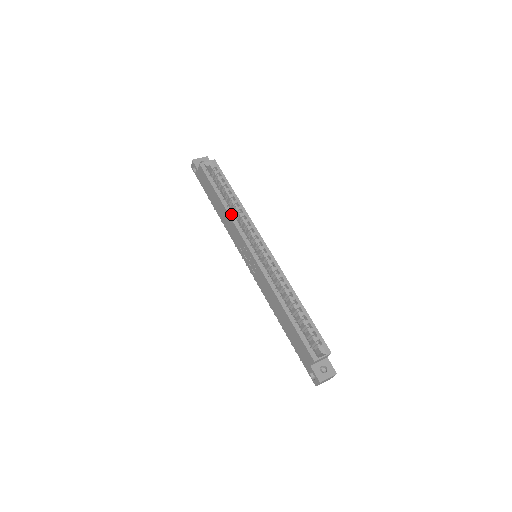
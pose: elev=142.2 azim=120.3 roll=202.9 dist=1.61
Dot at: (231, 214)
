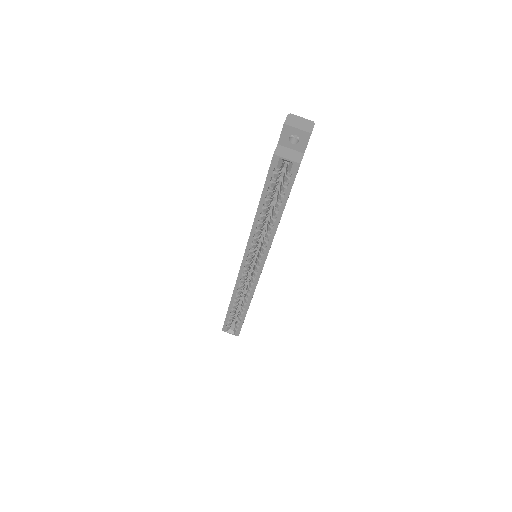
Dot at: (254, 229)
